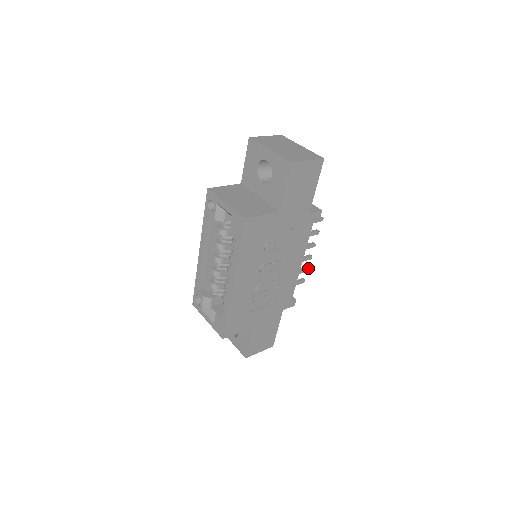
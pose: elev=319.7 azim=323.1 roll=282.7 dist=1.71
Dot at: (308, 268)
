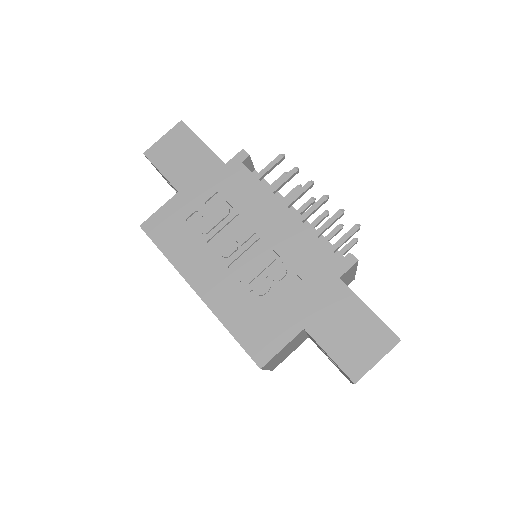
Dot at: (339, 210)
